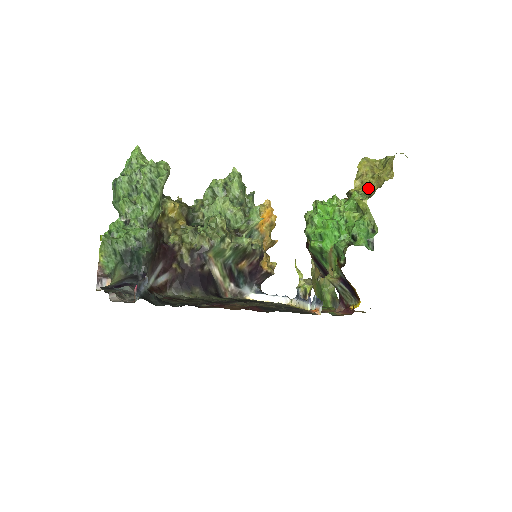
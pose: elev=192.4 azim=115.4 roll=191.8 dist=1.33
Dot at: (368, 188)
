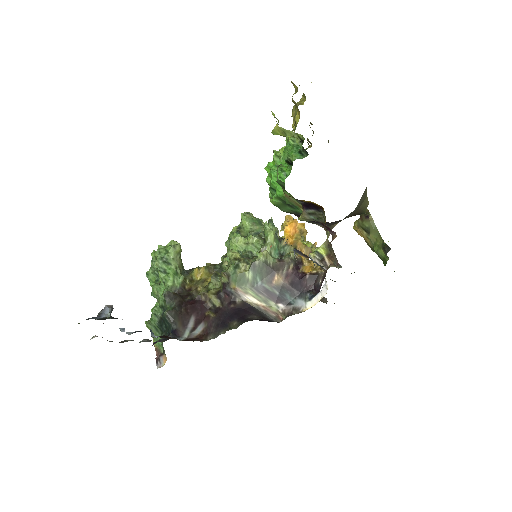
Dot at: (274, 115)
